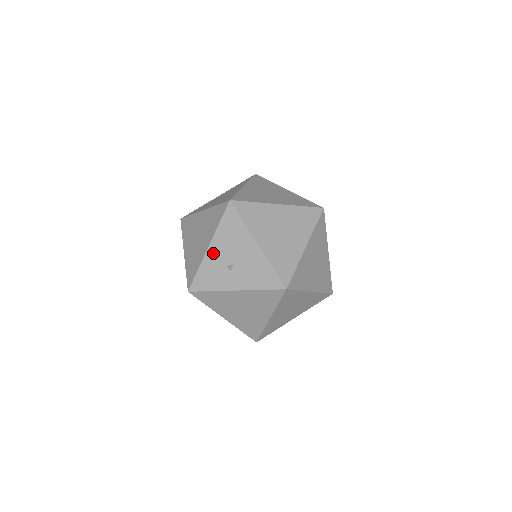
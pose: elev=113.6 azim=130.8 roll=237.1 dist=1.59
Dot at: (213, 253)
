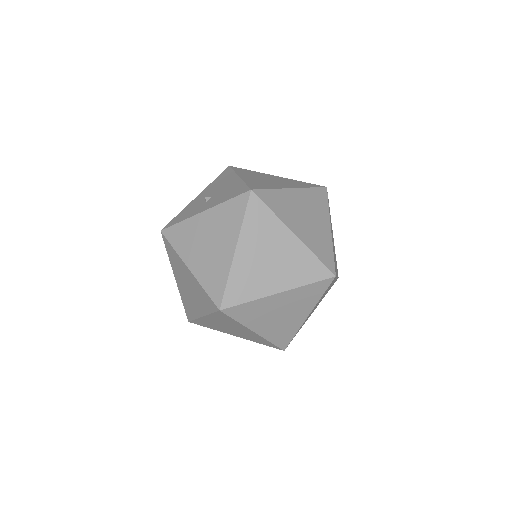
Dot at: (198, 198)
